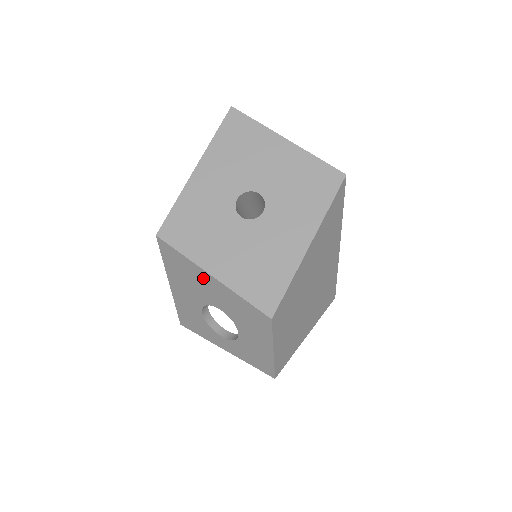
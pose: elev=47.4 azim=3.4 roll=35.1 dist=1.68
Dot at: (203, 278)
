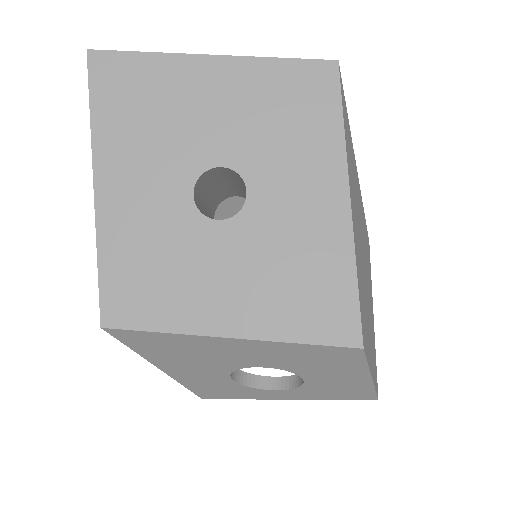
Dot at: (216, 346)
